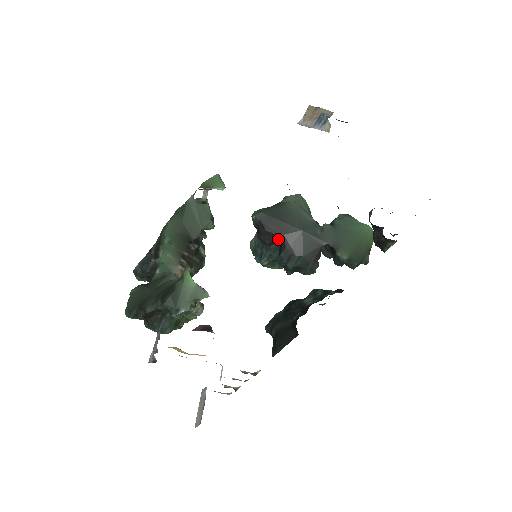
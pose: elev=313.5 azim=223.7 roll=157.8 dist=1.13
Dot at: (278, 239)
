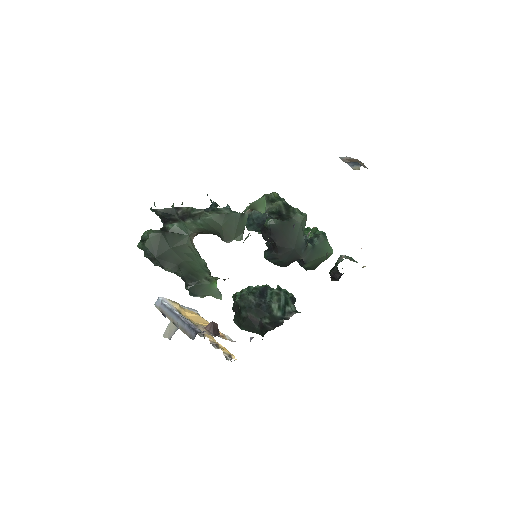
Dot at: (275, 245)
